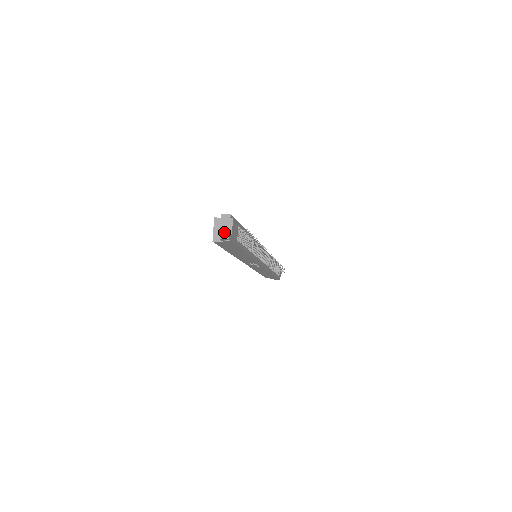
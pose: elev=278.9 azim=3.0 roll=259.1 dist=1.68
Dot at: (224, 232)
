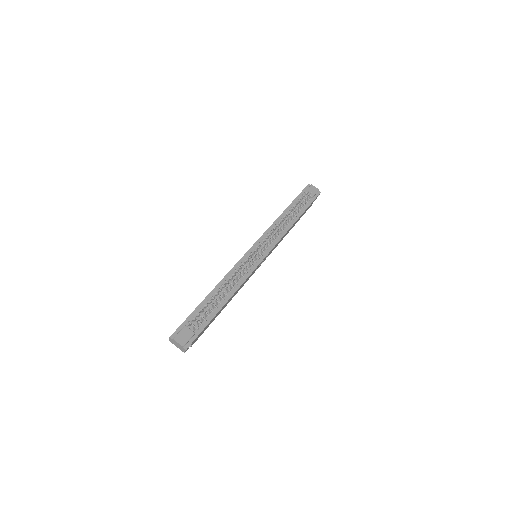
Dot at: (181, 348)
